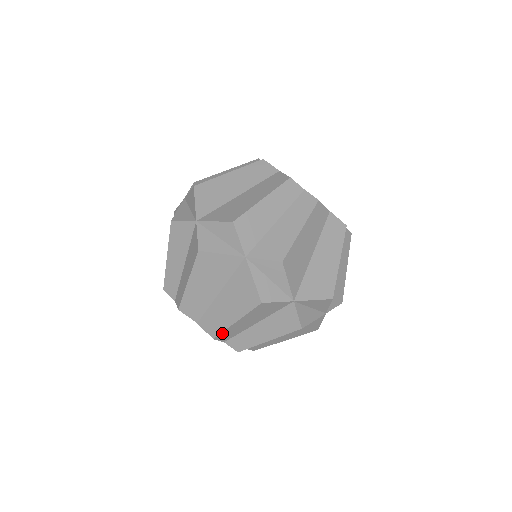
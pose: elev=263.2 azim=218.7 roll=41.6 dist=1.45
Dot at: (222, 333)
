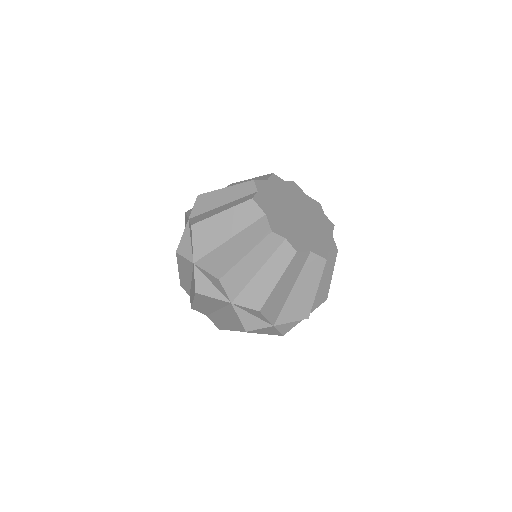
Dot at: (224, 329)
